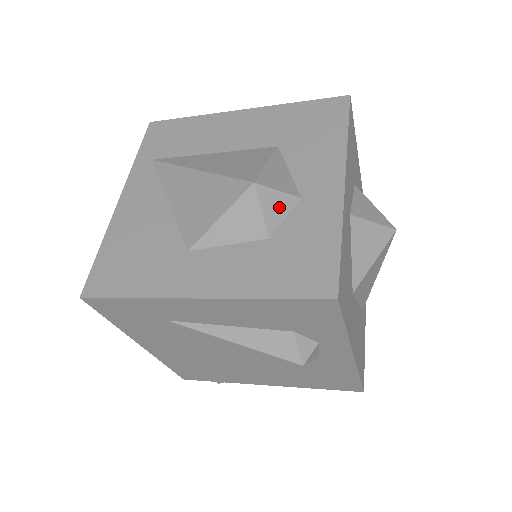
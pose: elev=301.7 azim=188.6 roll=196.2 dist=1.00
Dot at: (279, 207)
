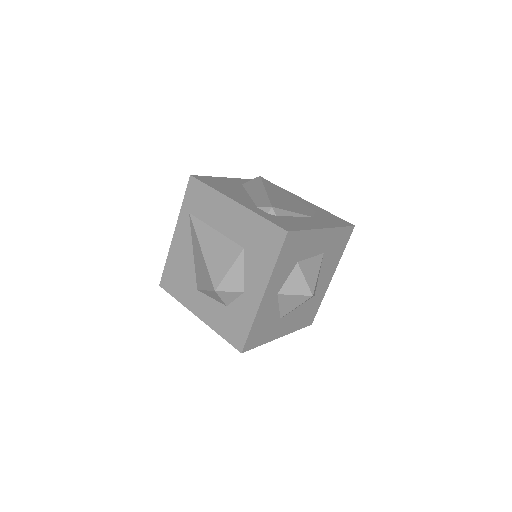
Dot at: (231, 297)
